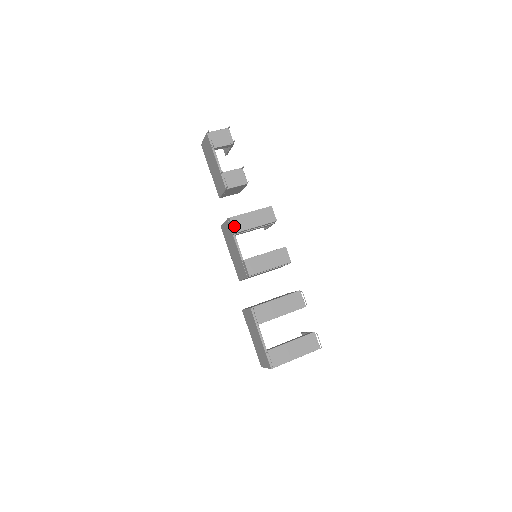
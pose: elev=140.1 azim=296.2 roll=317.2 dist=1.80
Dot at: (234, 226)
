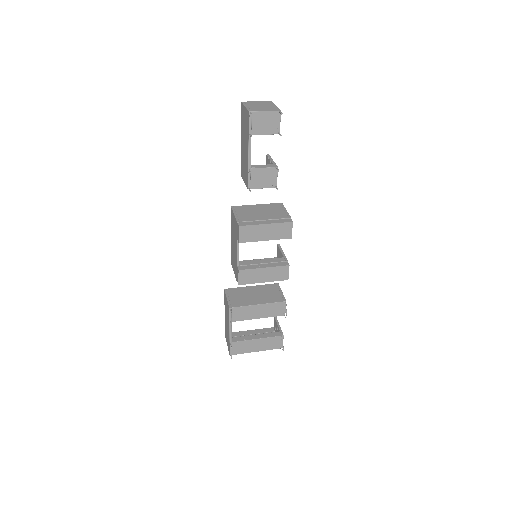
Dot at: (241, 236)
